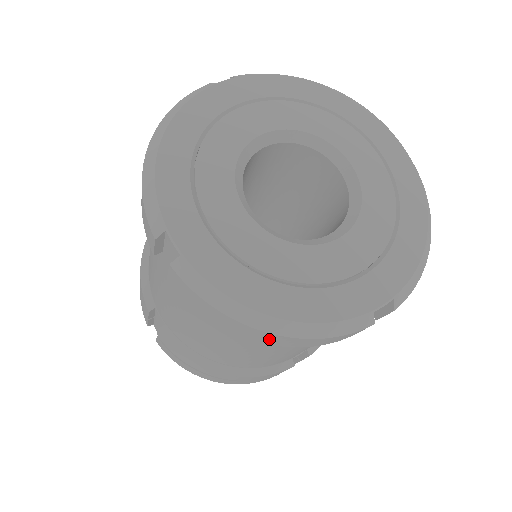
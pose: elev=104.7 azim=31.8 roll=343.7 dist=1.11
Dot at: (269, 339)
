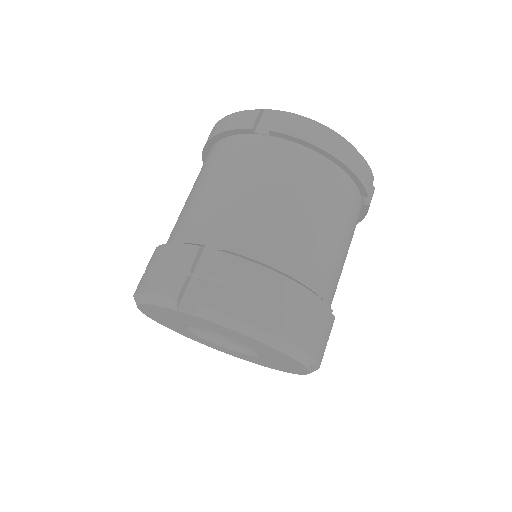
Dot at: (341, 150)
